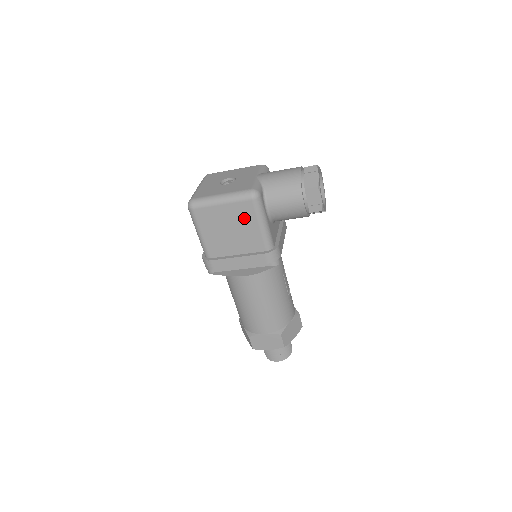
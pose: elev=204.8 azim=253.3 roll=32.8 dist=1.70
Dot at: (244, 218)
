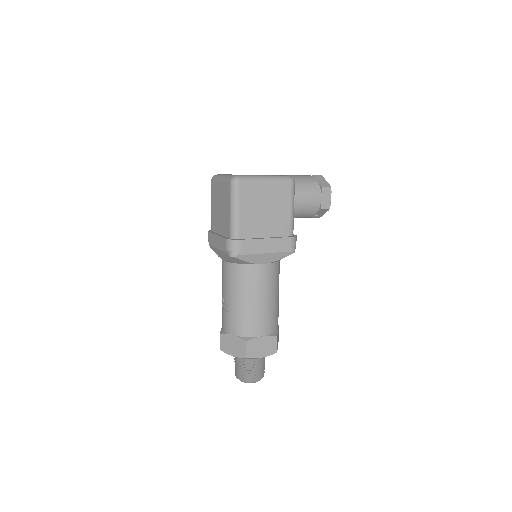
Dot at: (280, 200)
